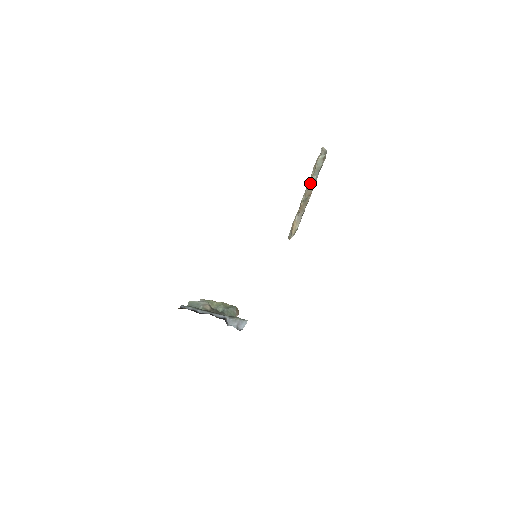
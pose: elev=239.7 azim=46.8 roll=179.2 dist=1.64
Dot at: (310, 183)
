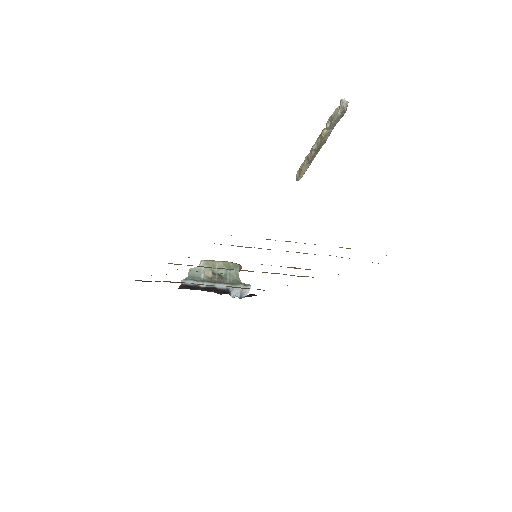
Dot at: (324, 136)
